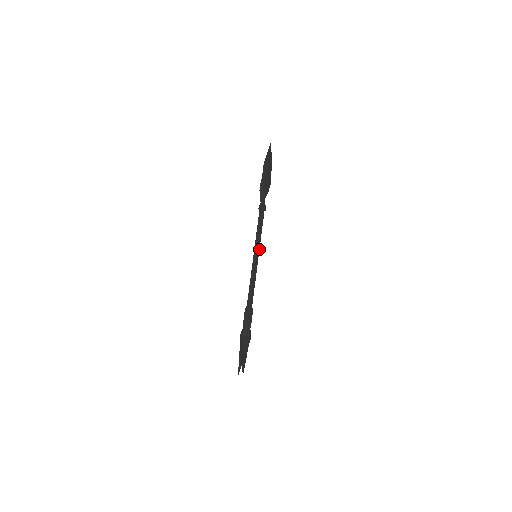
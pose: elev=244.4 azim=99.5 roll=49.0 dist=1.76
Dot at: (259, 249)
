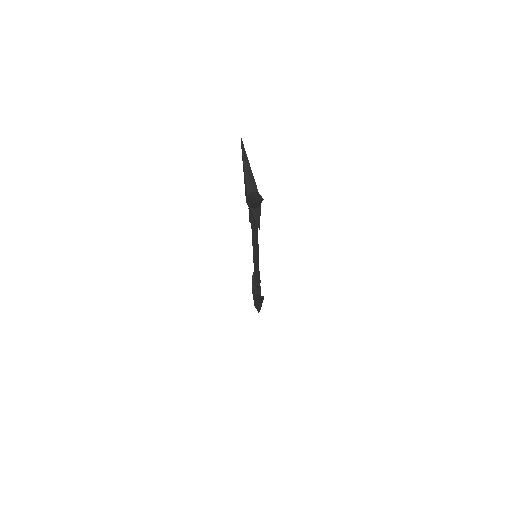
Dot at: (258, 260)
